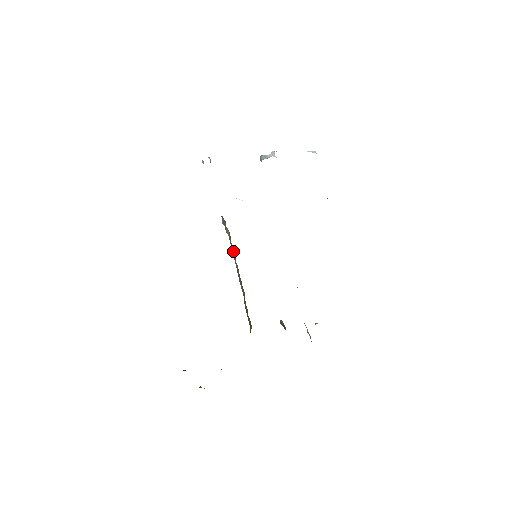
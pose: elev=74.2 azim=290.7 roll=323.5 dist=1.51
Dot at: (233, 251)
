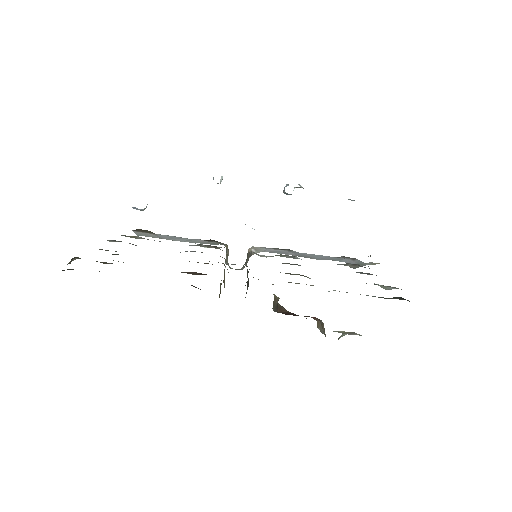
Dot at: occluded
